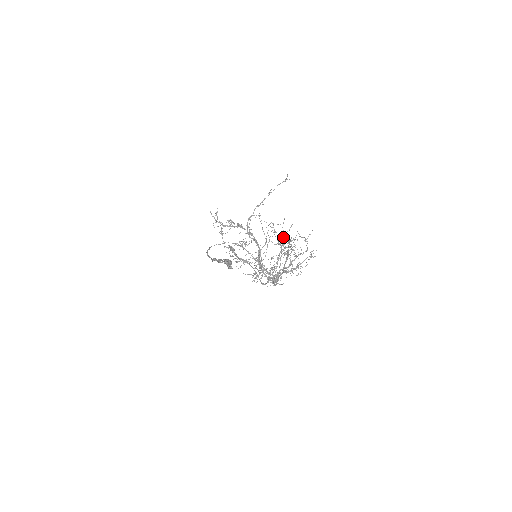
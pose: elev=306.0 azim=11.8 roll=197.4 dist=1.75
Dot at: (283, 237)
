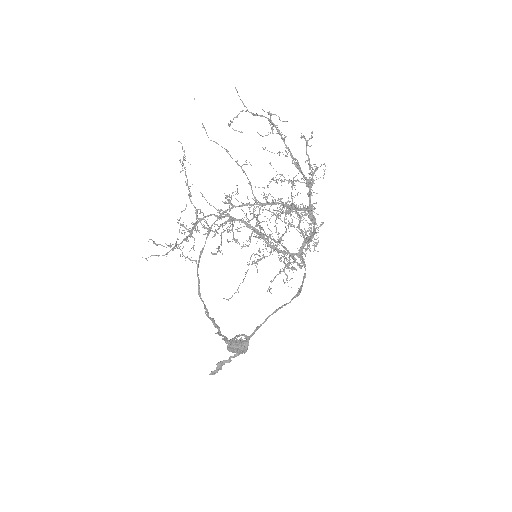
Dot at: (252, 229)
